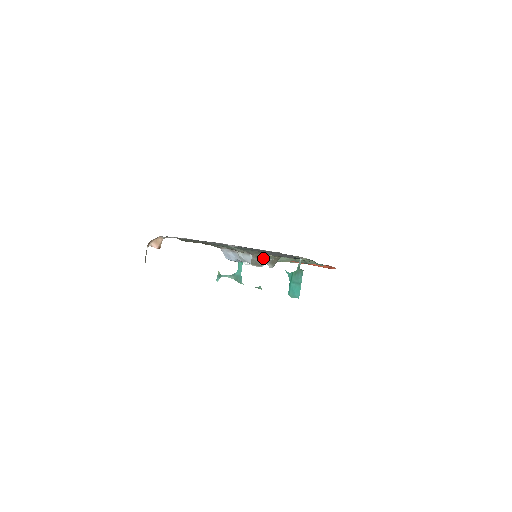
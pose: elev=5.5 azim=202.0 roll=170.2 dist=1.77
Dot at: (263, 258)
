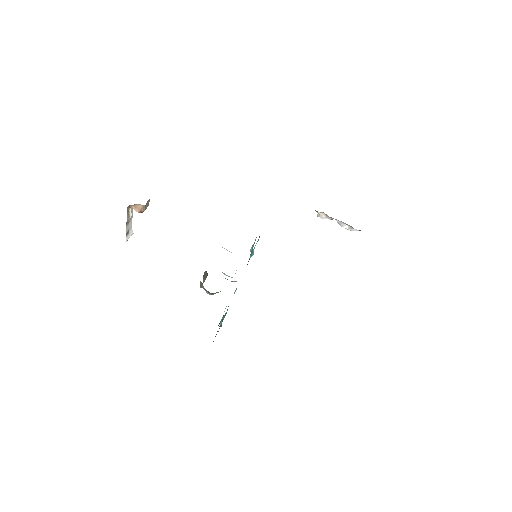
Dot at: occluded
